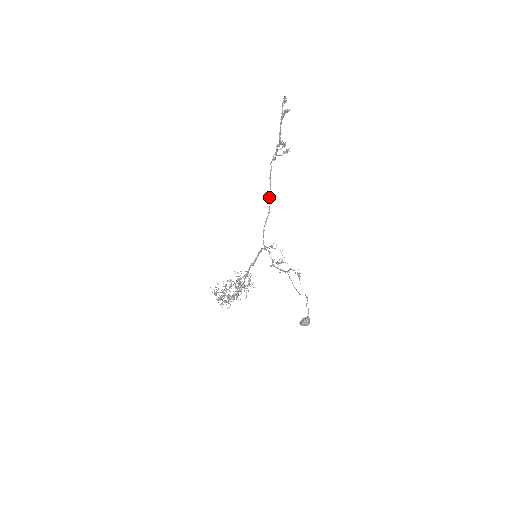
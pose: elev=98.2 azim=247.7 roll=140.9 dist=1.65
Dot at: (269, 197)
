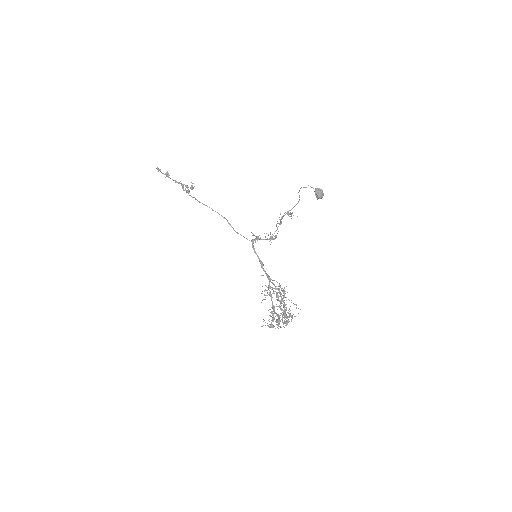
Dot at: (213, 210)
